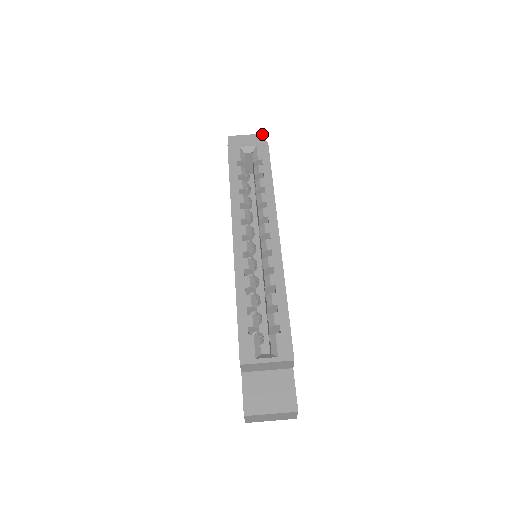
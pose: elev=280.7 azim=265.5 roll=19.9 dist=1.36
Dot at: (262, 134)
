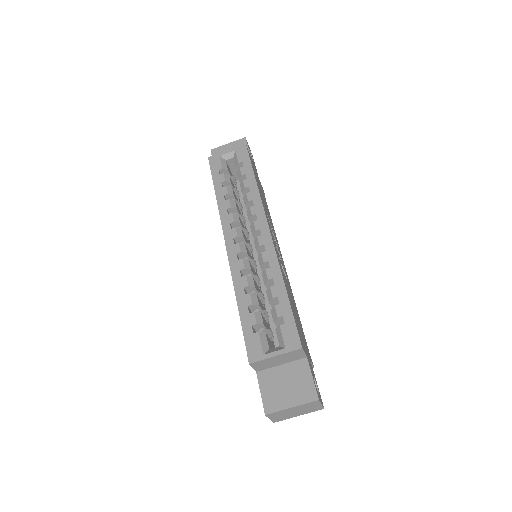
Dot at: (242, 139)
